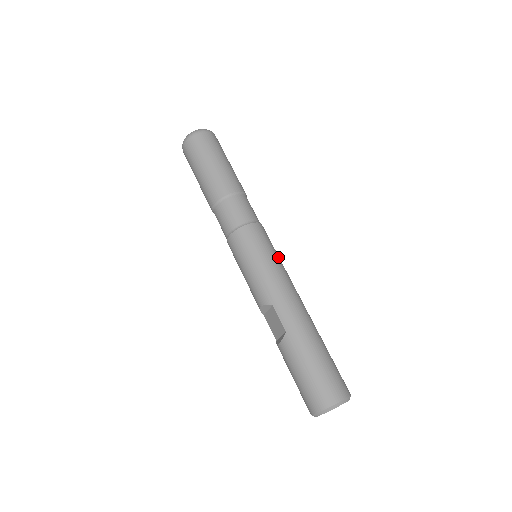
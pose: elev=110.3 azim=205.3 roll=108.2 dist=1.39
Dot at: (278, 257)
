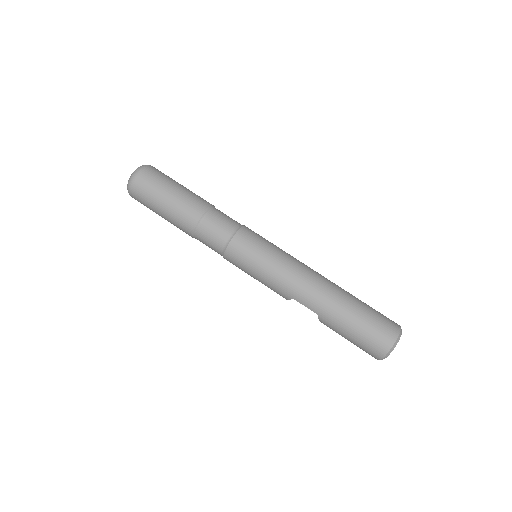
Dot at: (273, 251)
